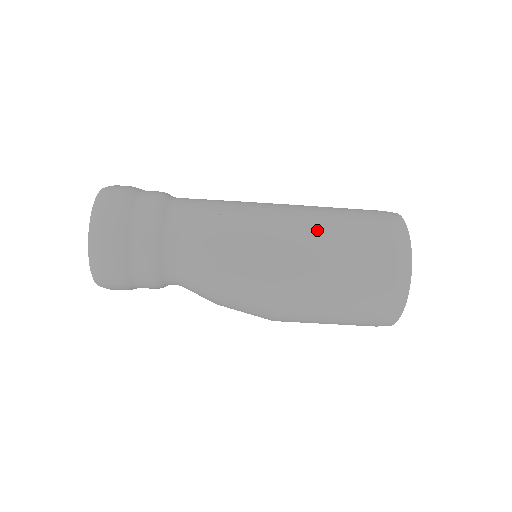
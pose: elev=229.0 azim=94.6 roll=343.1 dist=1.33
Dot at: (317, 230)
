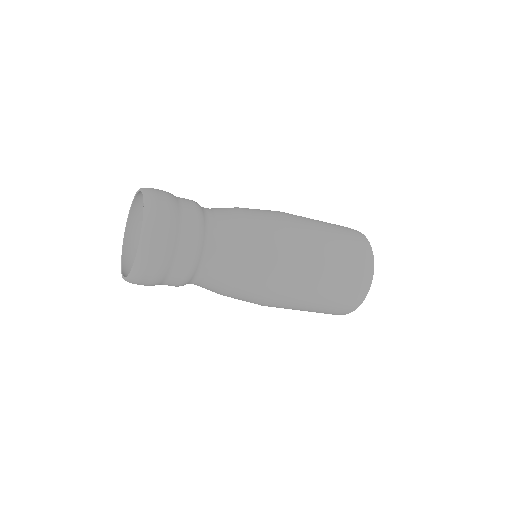
Dot at: (306, 294)
